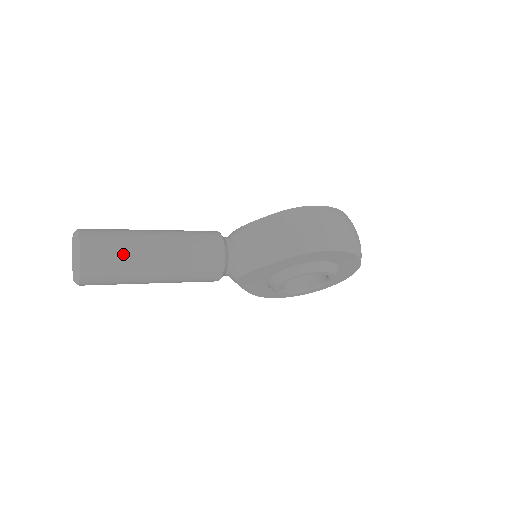
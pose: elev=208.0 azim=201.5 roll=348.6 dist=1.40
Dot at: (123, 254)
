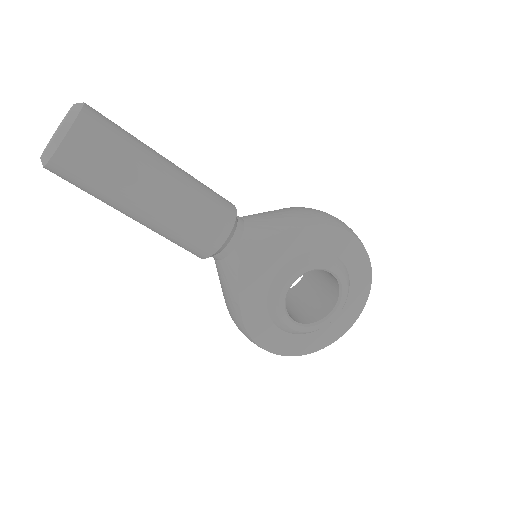
Dot at: (131, 138)
